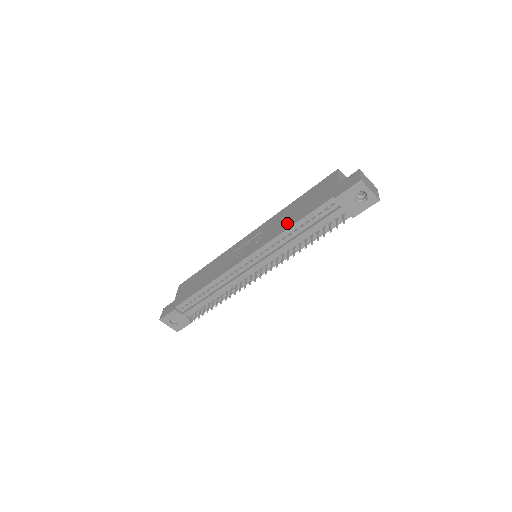
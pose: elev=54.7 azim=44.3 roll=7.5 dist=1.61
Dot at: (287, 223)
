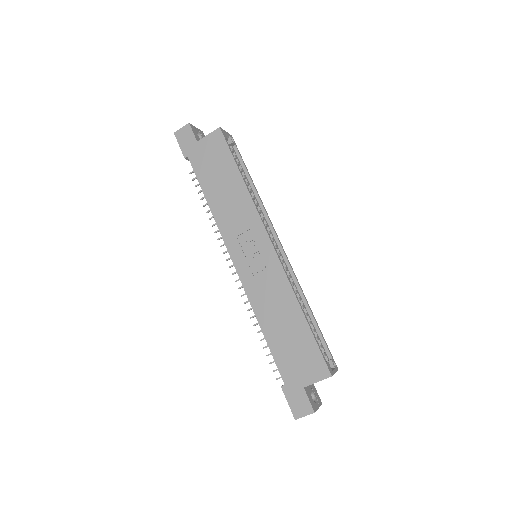
Dot at: (267, 320)
